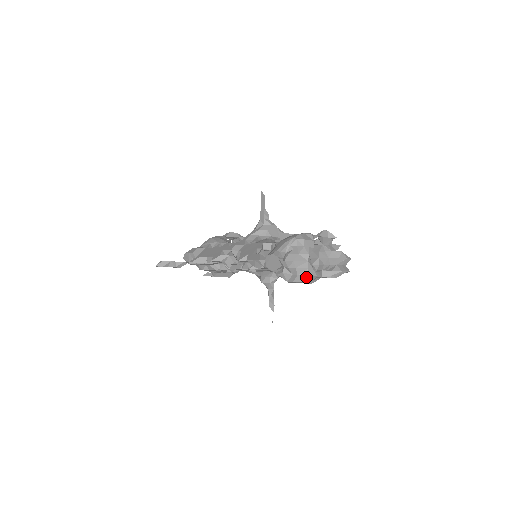
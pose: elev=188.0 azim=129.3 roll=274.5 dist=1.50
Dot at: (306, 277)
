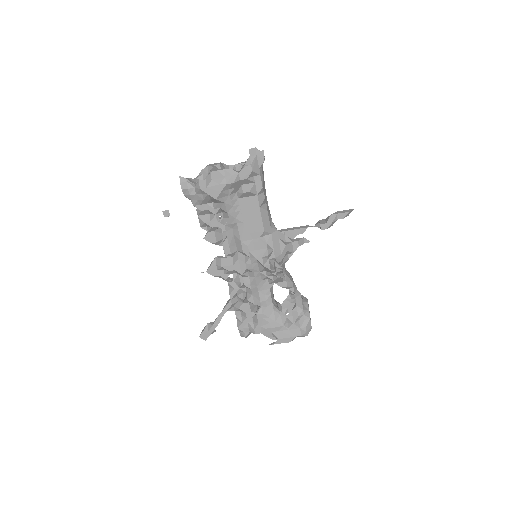
Dot at: (211, 174)
